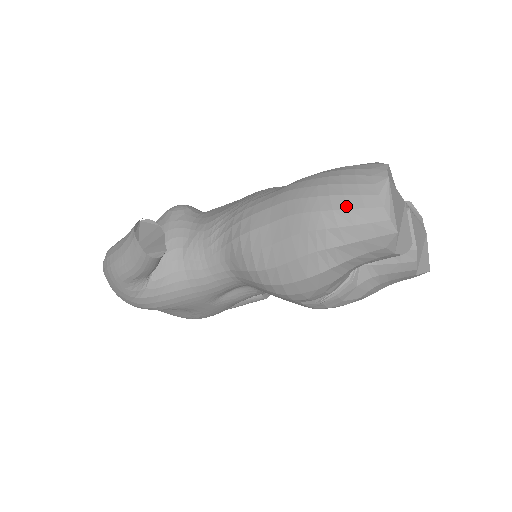
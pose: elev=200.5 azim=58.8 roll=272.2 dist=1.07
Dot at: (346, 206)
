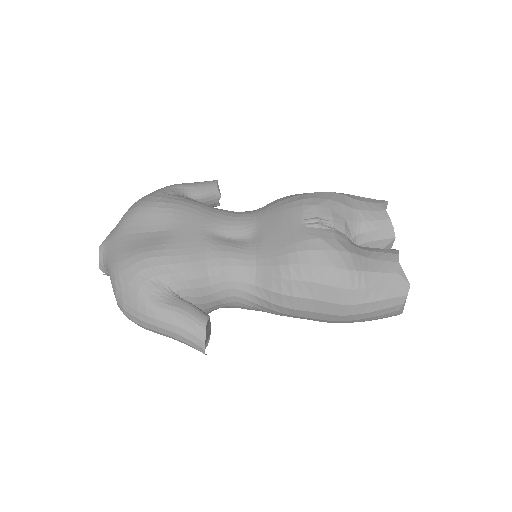
Dot at: occluded
